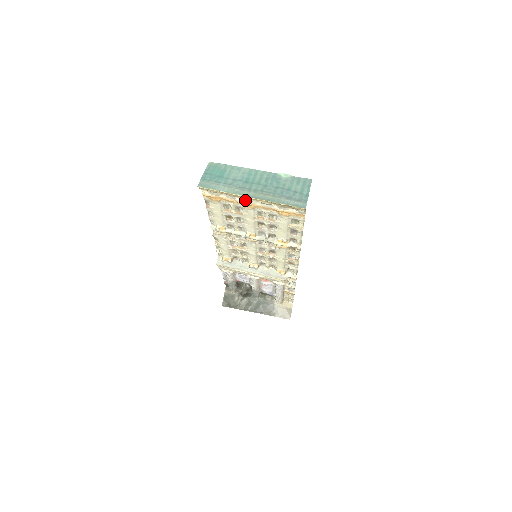
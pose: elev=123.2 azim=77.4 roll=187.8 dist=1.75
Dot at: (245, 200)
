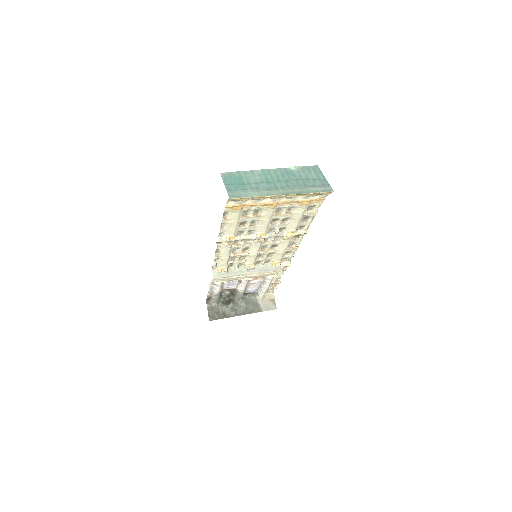
Dot at: (271, 200)
